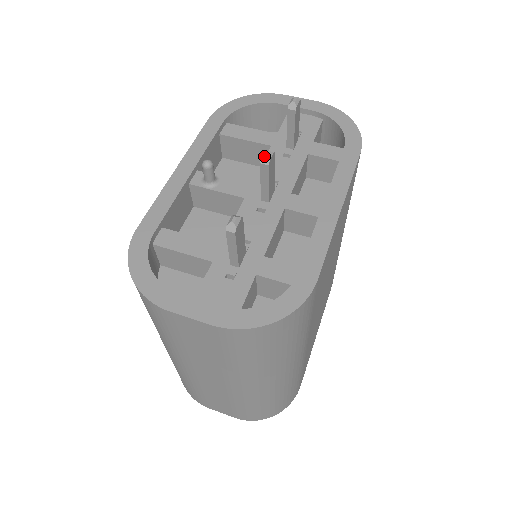
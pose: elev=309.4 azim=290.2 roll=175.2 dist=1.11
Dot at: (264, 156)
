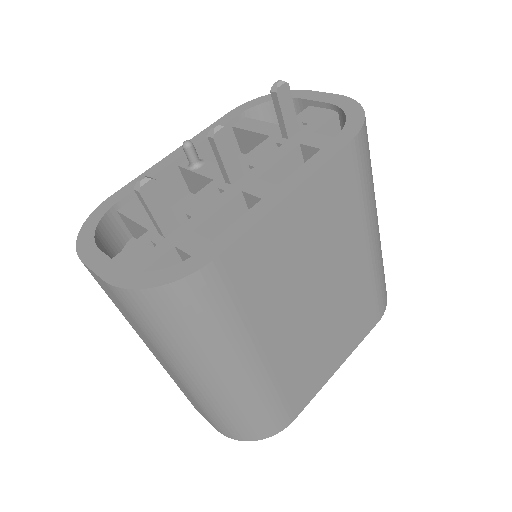
Dot at: (211, 129)
